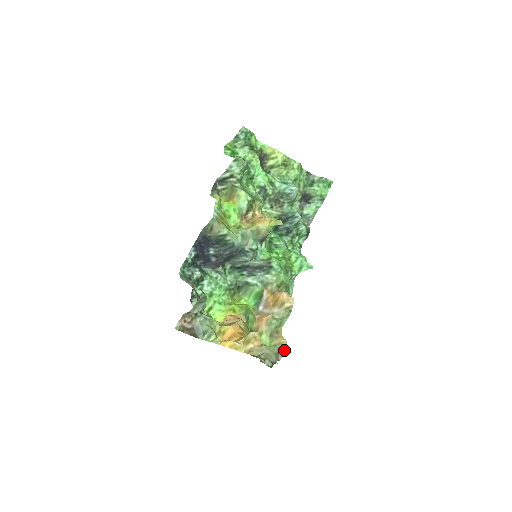
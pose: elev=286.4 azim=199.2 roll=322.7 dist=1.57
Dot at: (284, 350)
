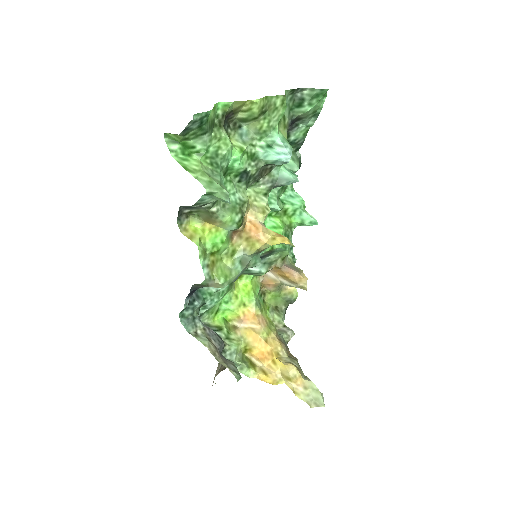
Dot at: (296, 298)
